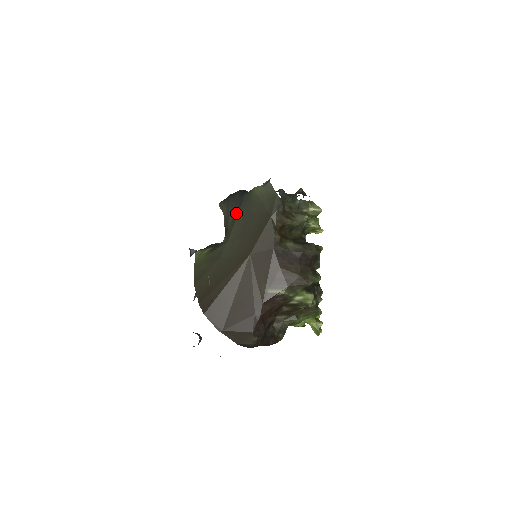
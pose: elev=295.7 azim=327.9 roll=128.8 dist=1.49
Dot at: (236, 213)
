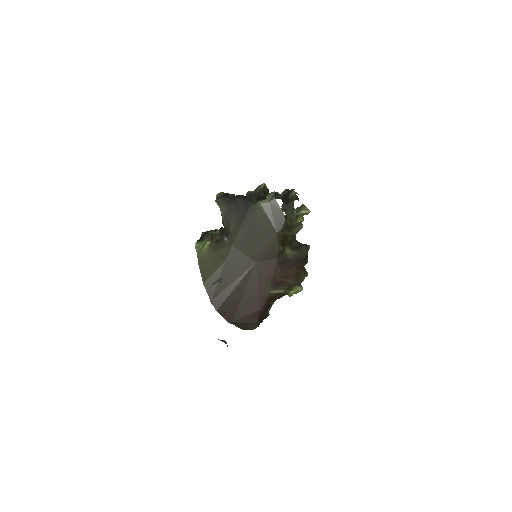
Dot at: (240, 220)
